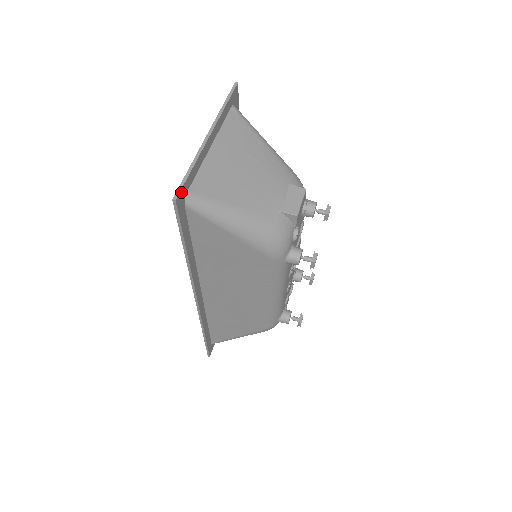
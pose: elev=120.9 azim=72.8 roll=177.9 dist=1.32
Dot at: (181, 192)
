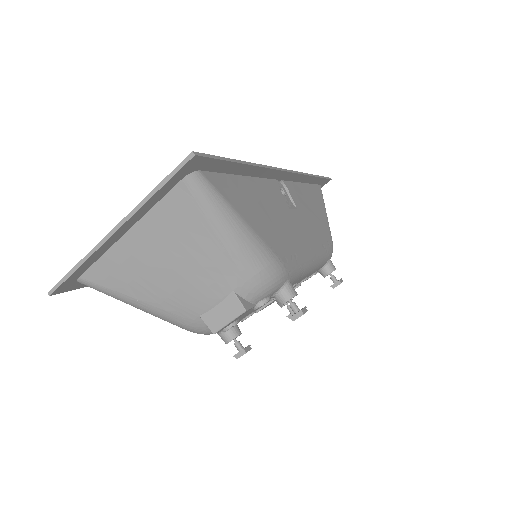
Dot at: (61, 286)
